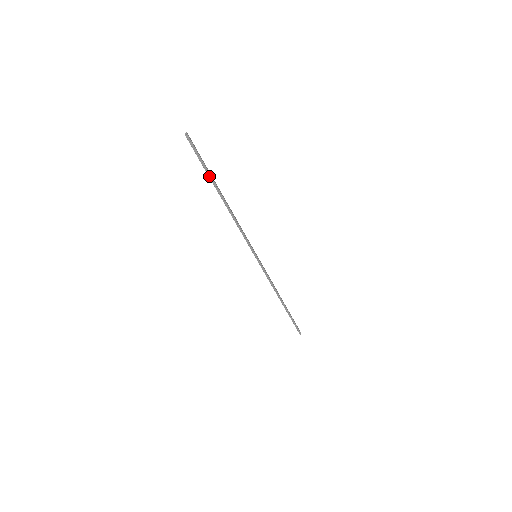
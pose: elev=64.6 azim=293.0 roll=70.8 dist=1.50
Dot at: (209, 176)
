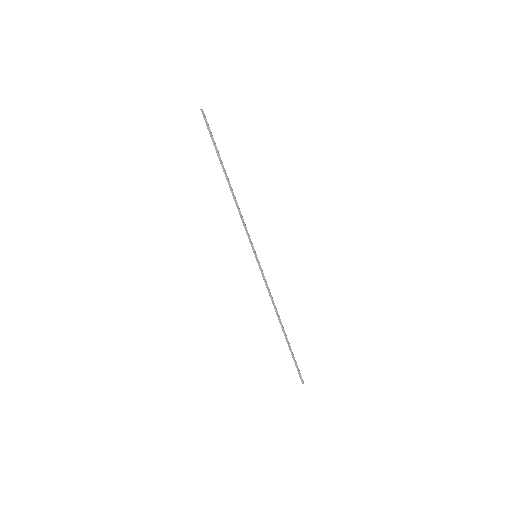
Dot at: (217, 154)
